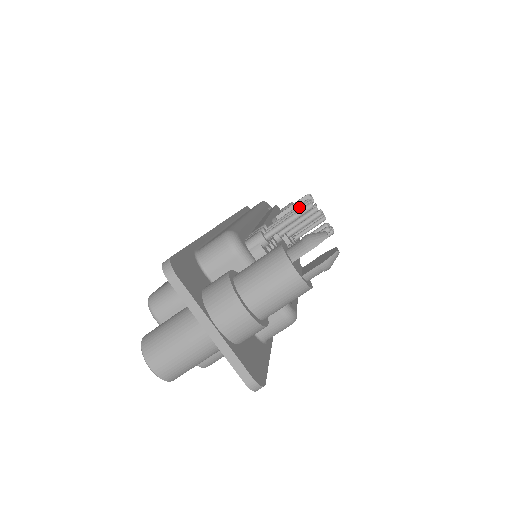
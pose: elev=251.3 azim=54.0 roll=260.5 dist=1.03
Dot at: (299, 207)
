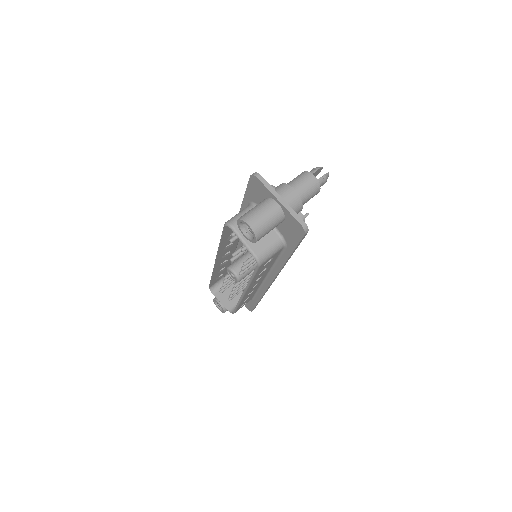
Dot at: occluded
